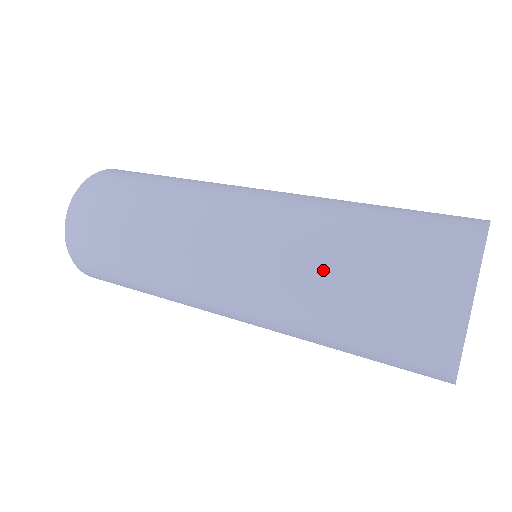
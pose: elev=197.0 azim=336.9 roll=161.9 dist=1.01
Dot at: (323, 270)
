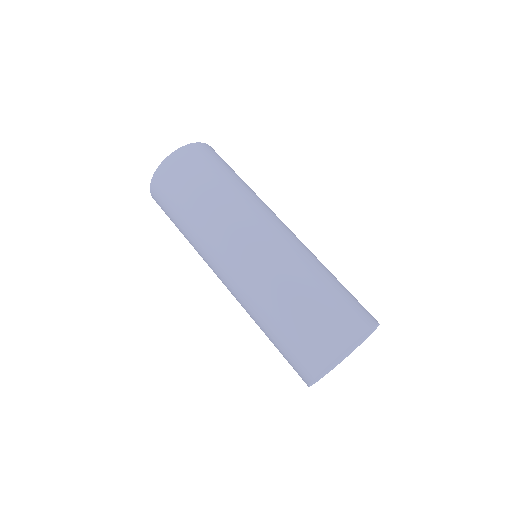
Dot at: (285, 294)
